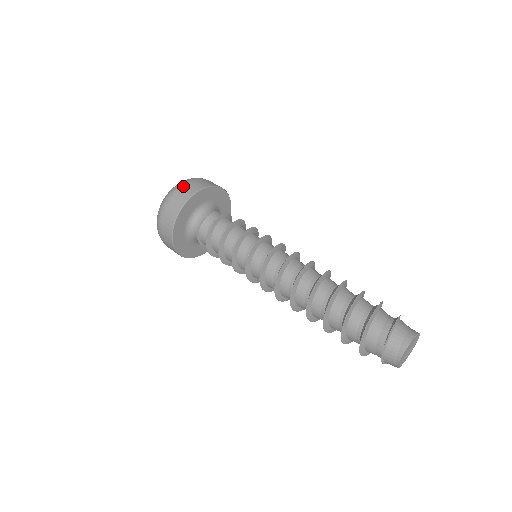
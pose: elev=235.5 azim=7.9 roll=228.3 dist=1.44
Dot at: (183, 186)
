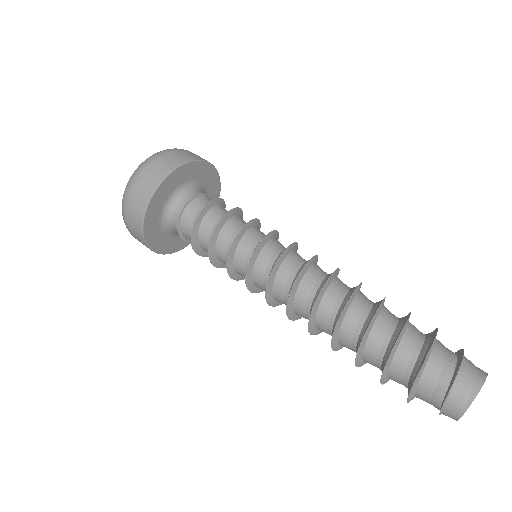
Dot at: occluded
